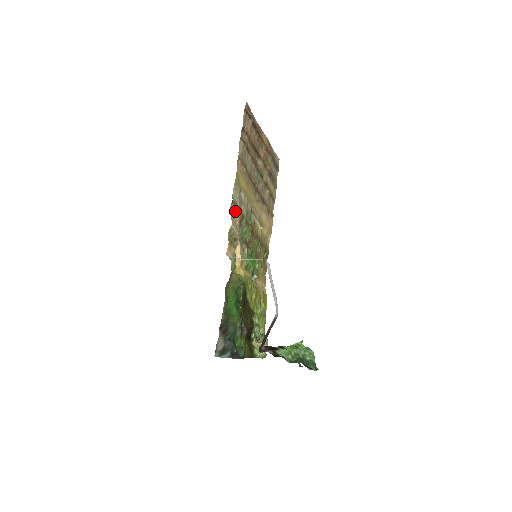
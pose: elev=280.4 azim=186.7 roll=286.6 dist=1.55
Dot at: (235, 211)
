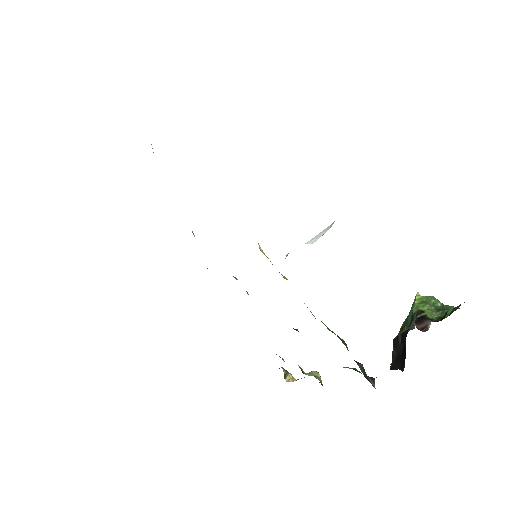
Dot at: occluded
